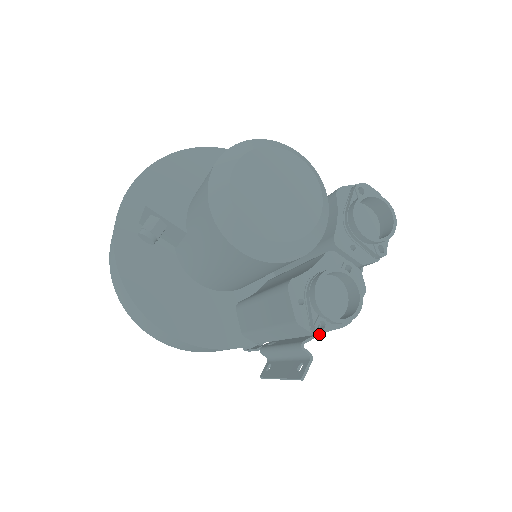
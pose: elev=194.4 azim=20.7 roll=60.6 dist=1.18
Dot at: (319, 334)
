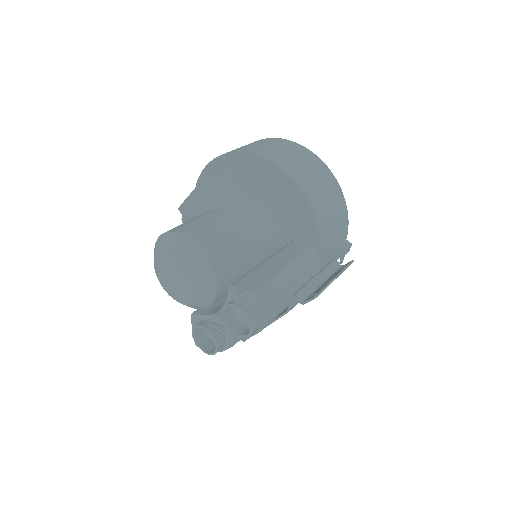
Dot at: occluded
